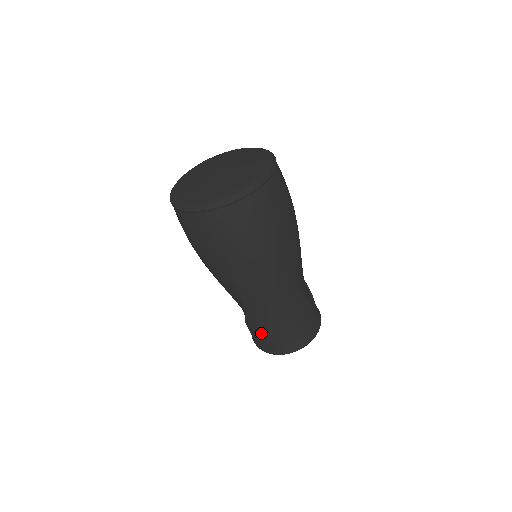
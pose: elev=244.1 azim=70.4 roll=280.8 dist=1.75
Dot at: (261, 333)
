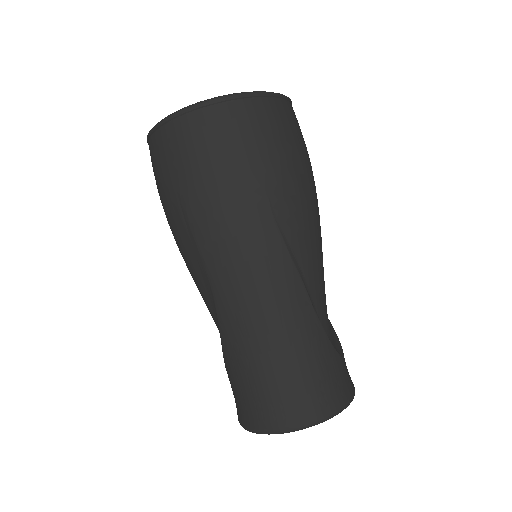
Dot at: (242, 380)
